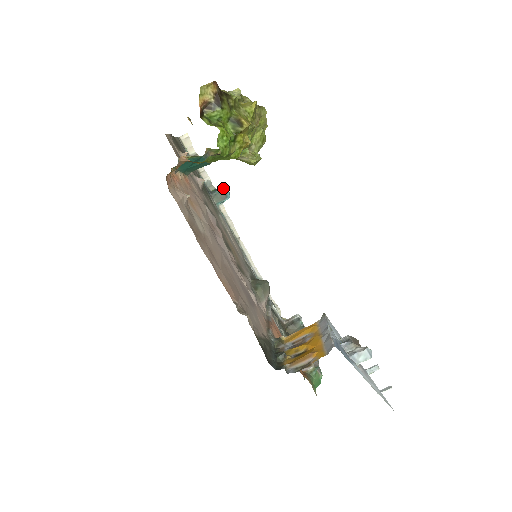
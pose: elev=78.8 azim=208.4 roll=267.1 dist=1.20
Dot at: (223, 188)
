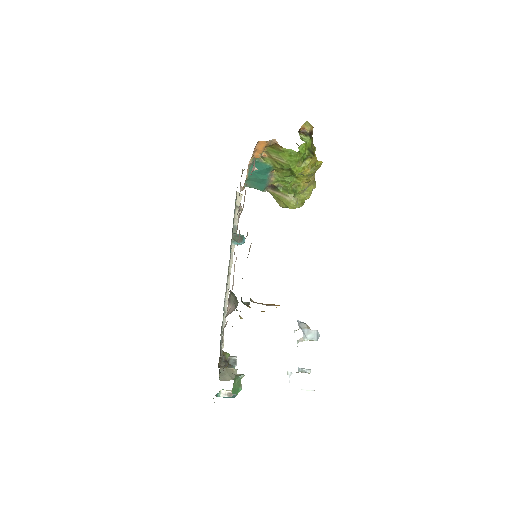
Dot at: (243, 235)
